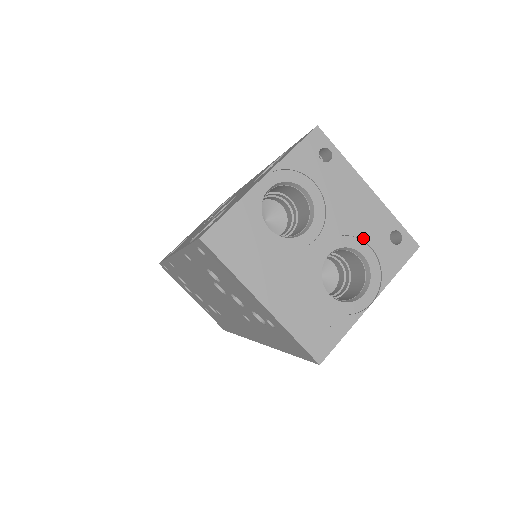
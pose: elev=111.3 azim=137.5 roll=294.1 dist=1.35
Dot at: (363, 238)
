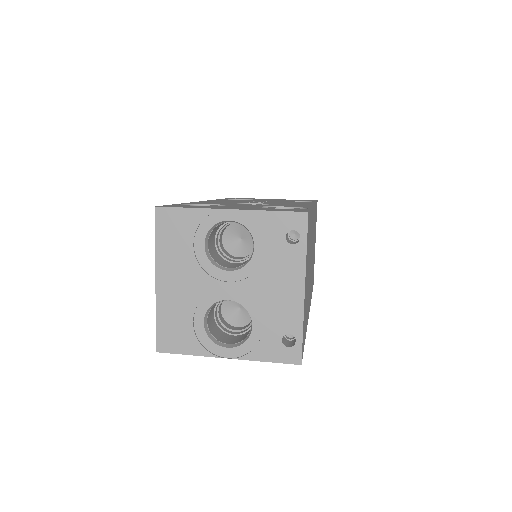
Dot at: (263, 315)
